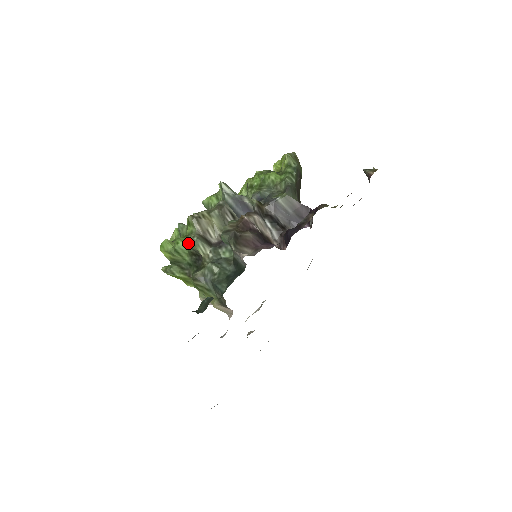
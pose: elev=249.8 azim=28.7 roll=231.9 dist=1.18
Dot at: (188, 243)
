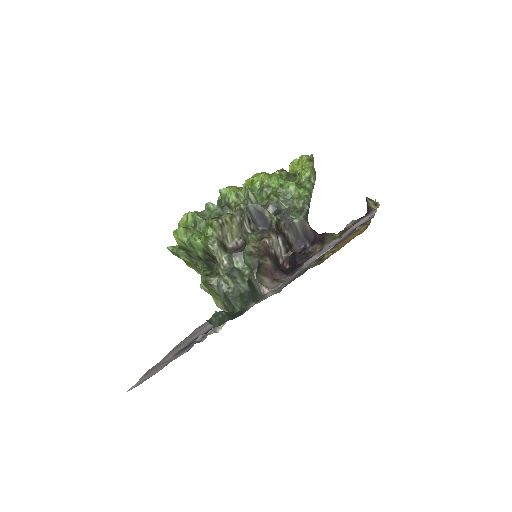
Dot at: (207, 246)
